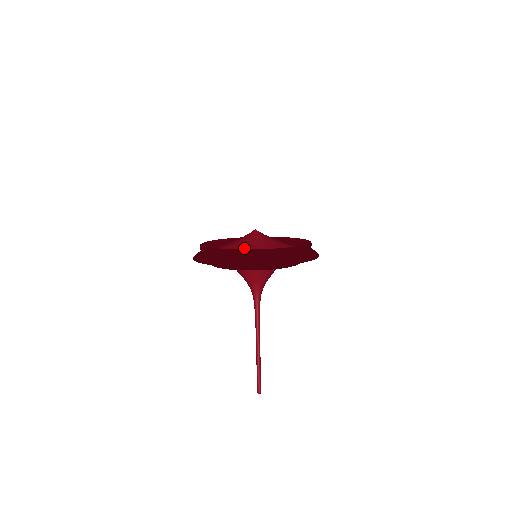
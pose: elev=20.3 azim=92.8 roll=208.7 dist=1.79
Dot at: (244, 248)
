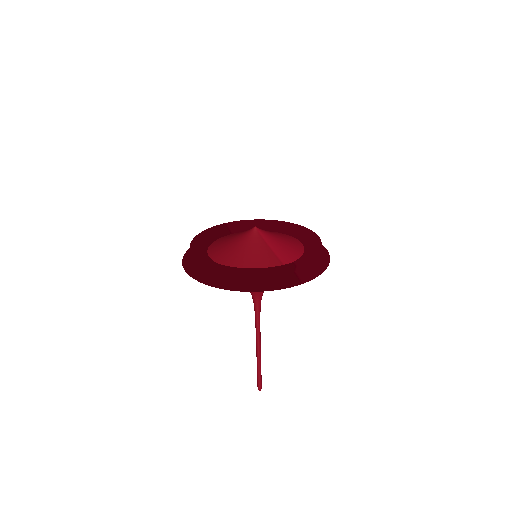
Dot at: (220, 247)
